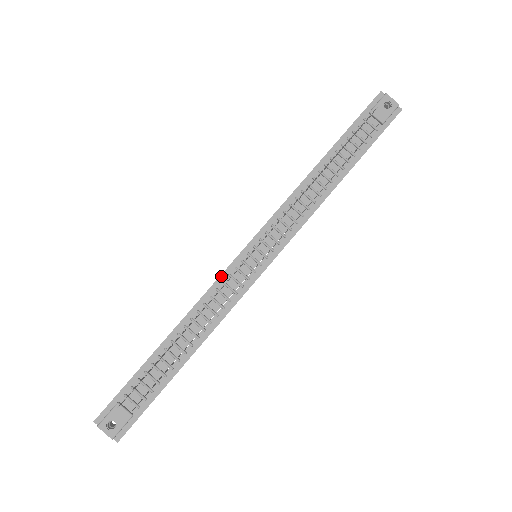
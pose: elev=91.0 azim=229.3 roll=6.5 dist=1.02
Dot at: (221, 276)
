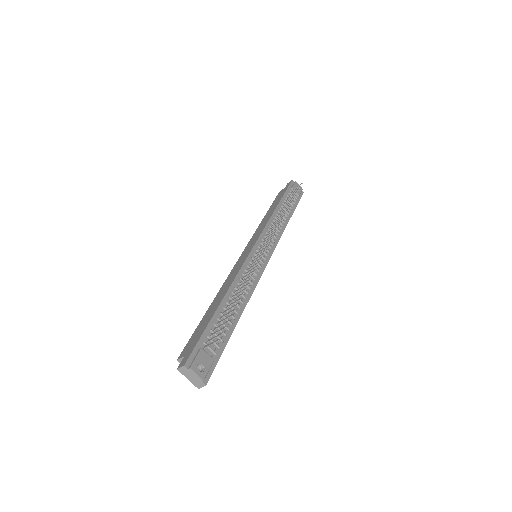
Dot at: (245, 262)
